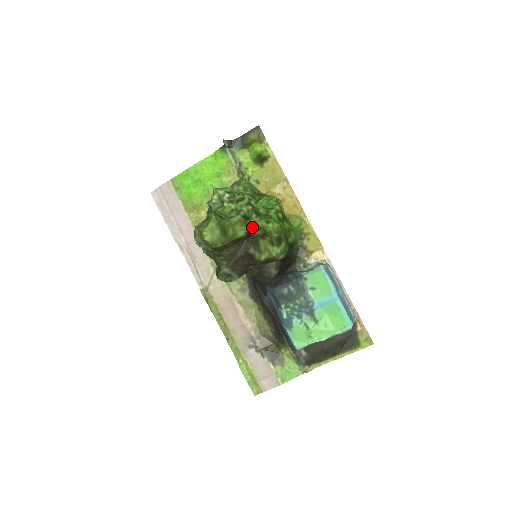
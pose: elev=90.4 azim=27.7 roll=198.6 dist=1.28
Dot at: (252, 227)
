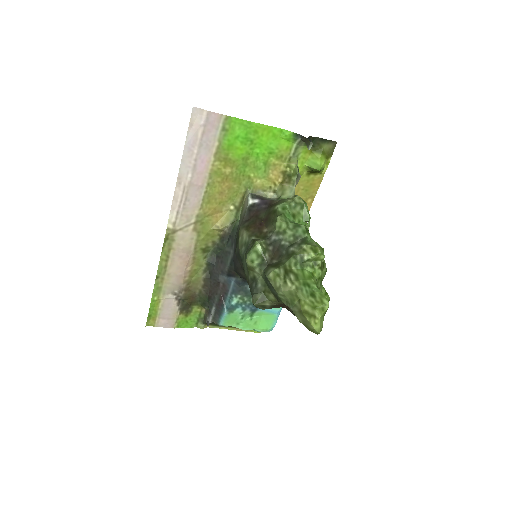
Dot at: occluded
